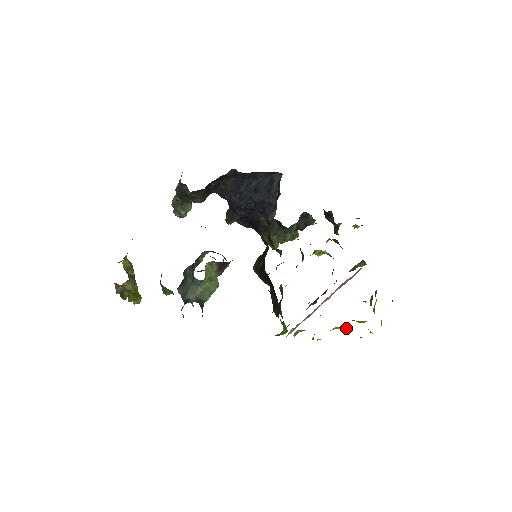
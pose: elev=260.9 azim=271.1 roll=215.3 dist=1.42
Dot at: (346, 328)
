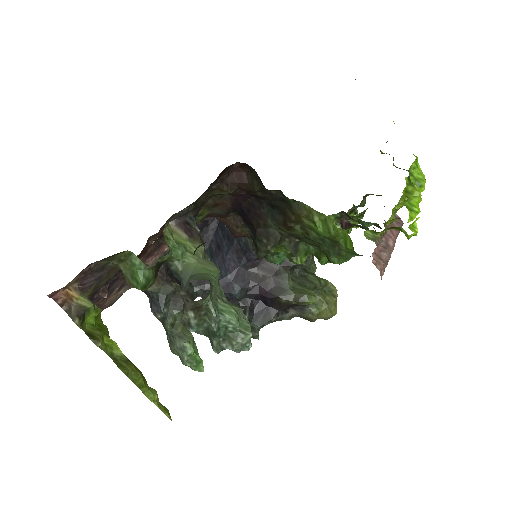
Dot at: (417, 196)
